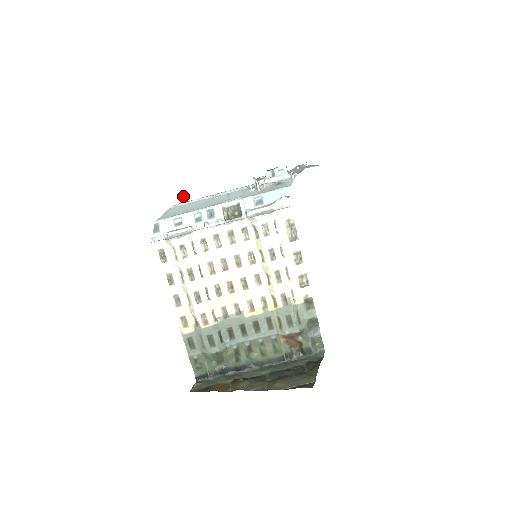
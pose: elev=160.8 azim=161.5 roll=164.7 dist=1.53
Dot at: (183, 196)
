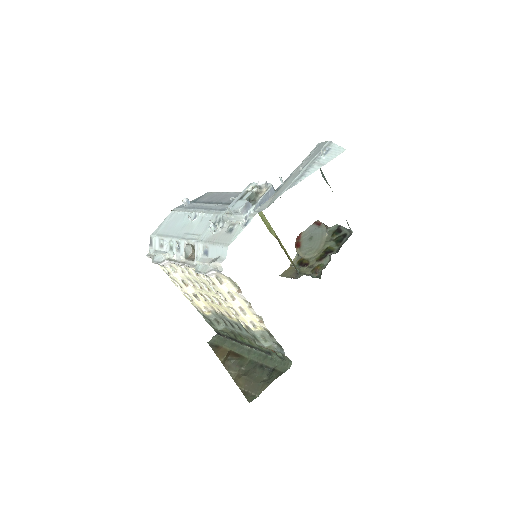
Dot at: (182, 200)
